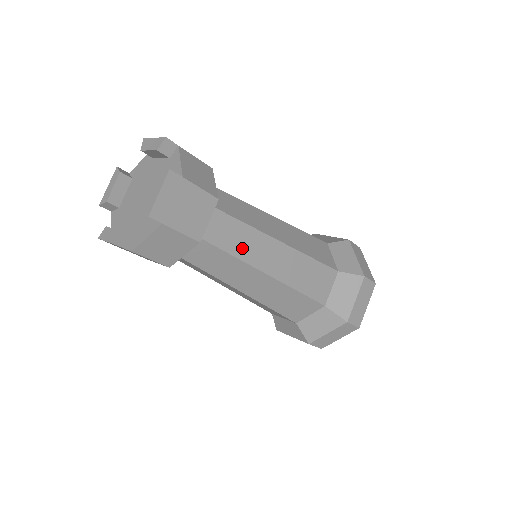
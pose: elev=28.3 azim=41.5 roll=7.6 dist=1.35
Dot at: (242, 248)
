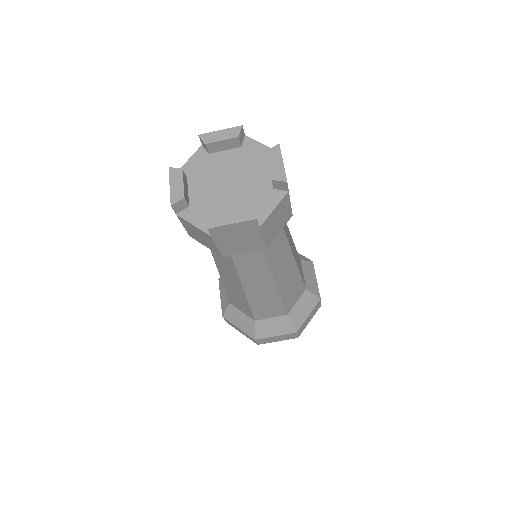
Dot at: (247, 268)
